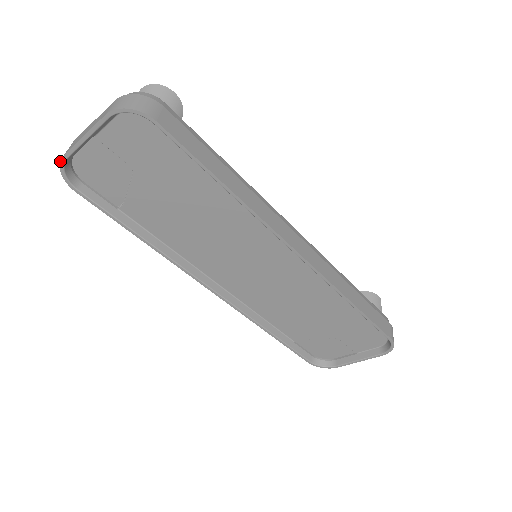
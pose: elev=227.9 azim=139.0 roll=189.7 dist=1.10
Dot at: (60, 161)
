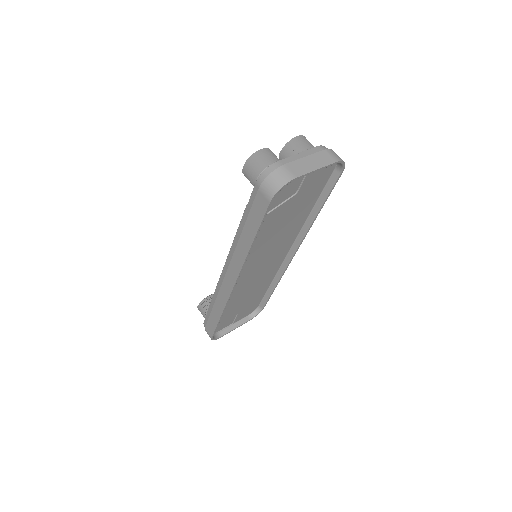
Dot at: (291, 180)
